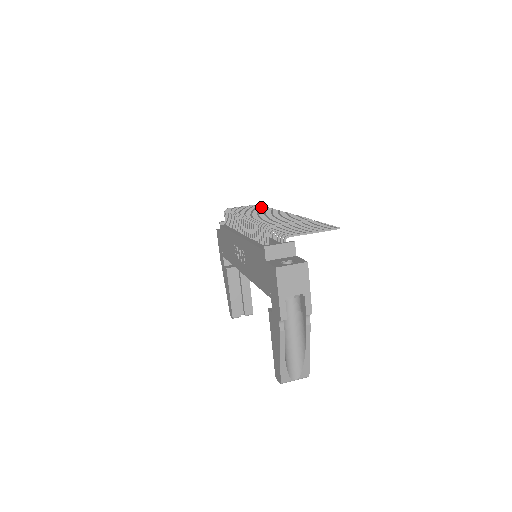
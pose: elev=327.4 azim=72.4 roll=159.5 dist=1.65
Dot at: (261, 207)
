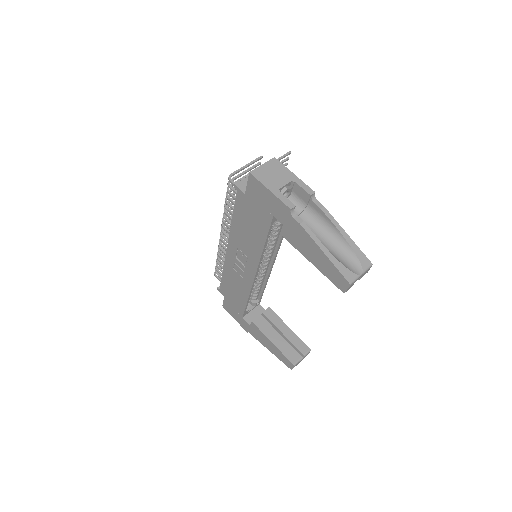
Dot at: occluded
